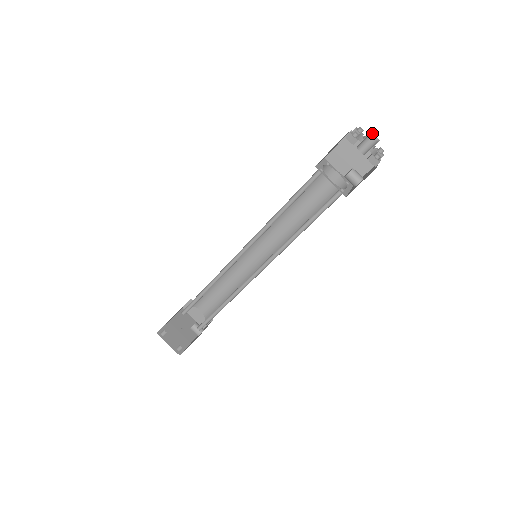
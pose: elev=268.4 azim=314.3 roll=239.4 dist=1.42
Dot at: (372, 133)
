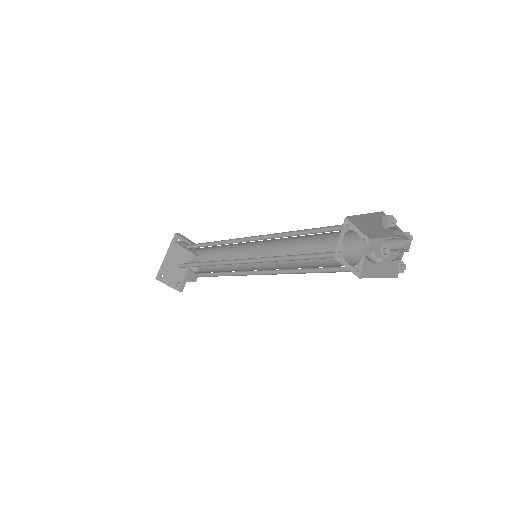
Dot at: (405, 235)
